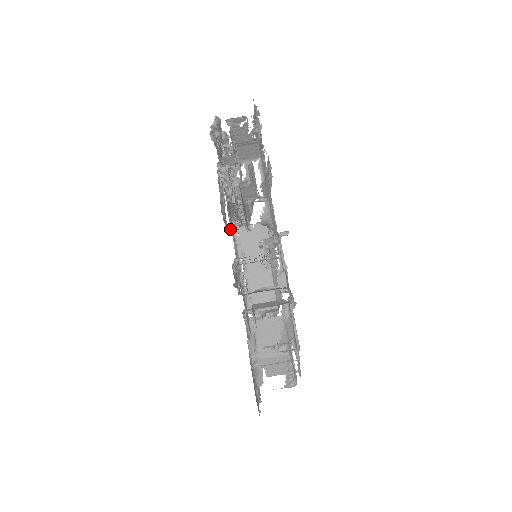
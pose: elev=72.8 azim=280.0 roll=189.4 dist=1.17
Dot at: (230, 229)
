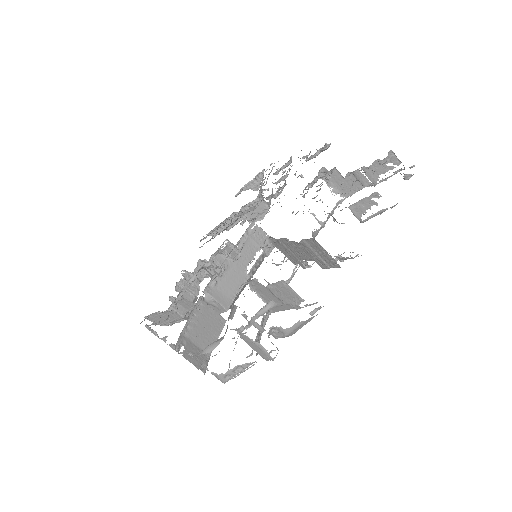
Dot at: occluded
